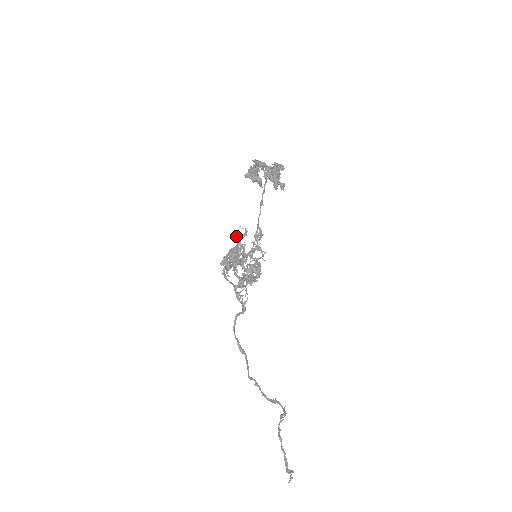
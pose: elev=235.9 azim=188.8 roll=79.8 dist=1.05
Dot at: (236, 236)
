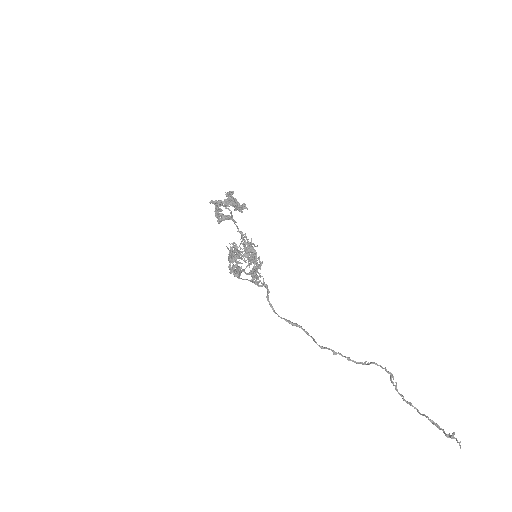
Dot at: (227, 247)
